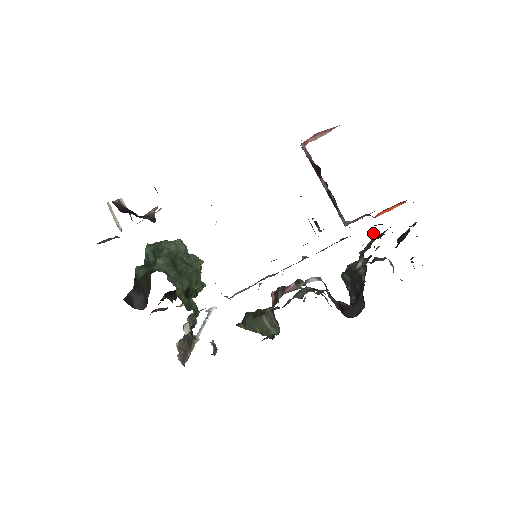
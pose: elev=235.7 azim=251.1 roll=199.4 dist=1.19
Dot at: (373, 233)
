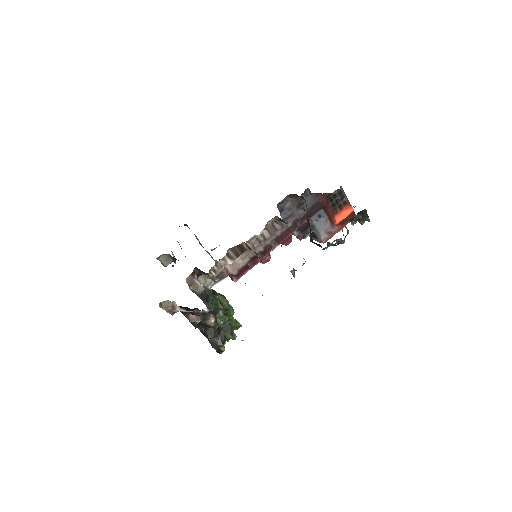
Dot at: (310, 192)
